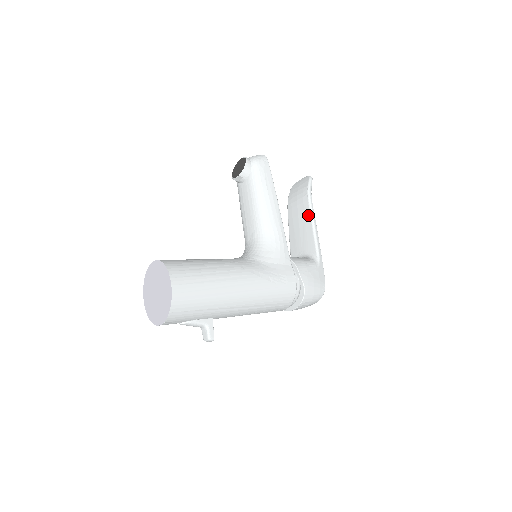
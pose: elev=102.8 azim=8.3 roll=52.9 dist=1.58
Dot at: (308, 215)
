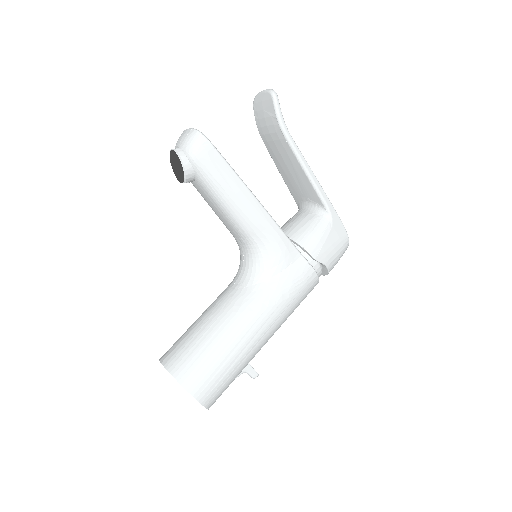
Dot at: (293, 158)
